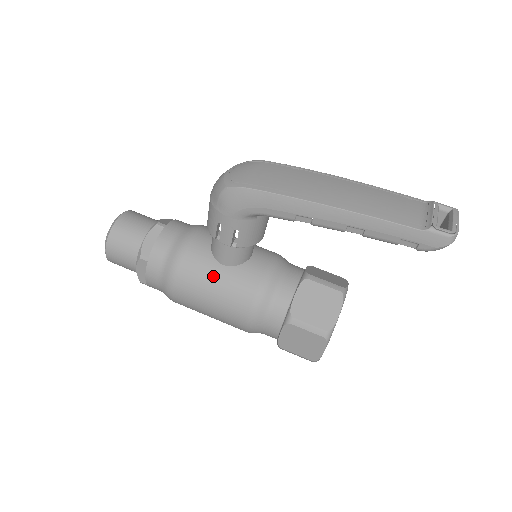
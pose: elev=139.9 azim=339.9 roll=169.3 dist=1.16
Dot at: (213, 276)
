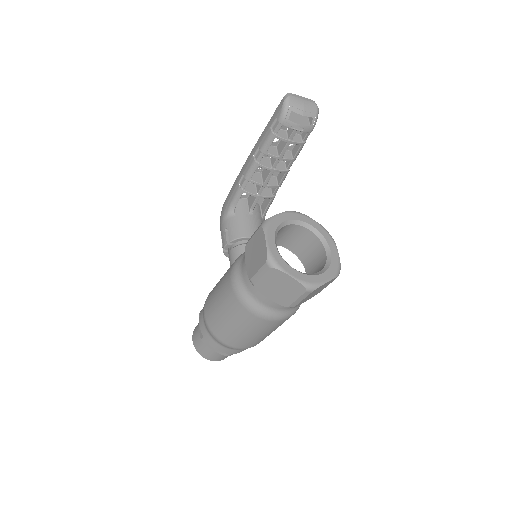
Dot at: occluded
